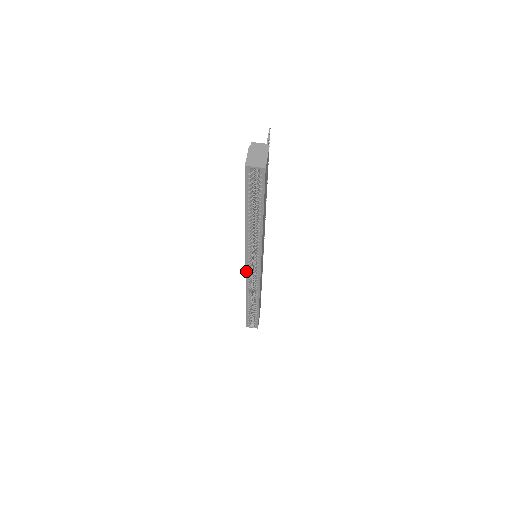
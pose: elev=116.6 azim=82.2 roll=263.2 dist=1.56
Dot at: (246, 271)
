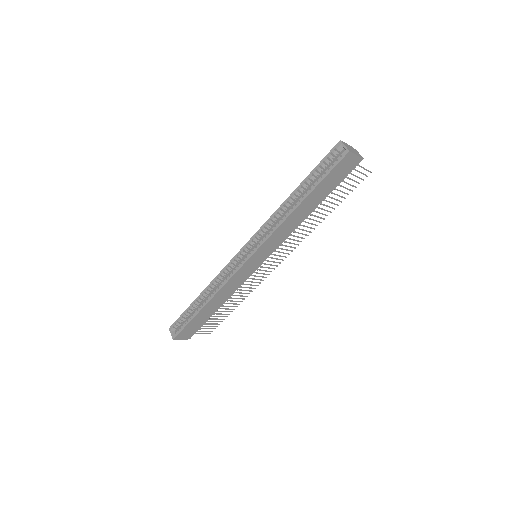
Dot at: (239, 252)
